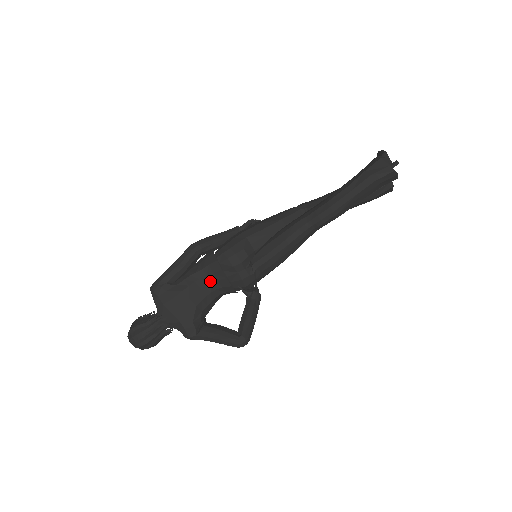
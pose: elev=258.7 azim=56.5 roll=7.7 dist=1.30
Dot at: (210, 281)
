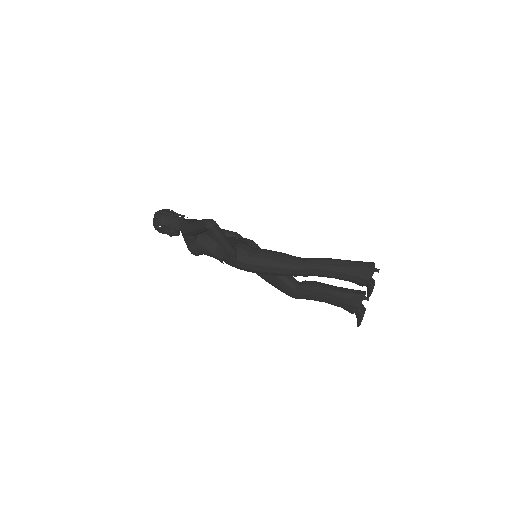
Dot at: occluded
